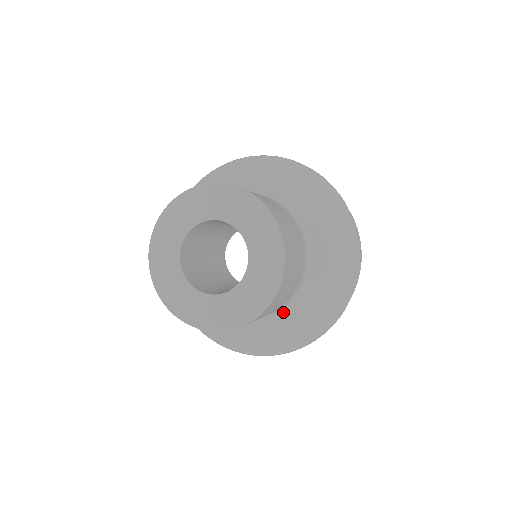
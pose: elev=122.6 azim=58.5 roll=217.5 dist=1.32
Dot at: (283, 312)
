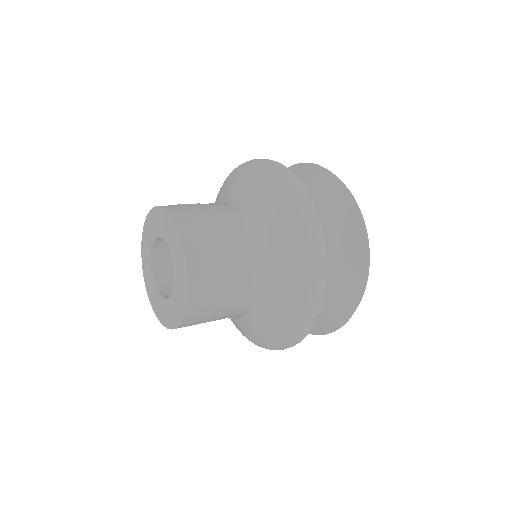
Dot at: occluded
